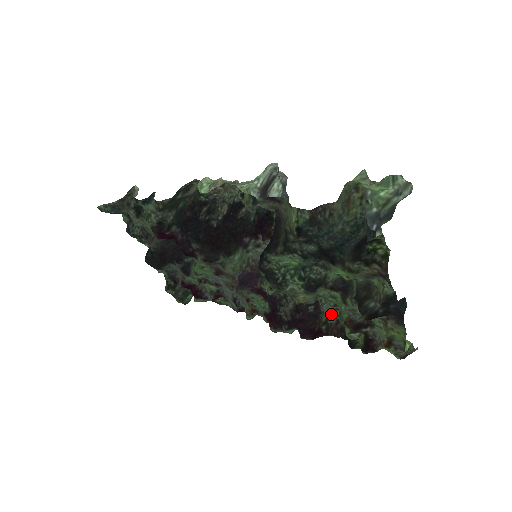
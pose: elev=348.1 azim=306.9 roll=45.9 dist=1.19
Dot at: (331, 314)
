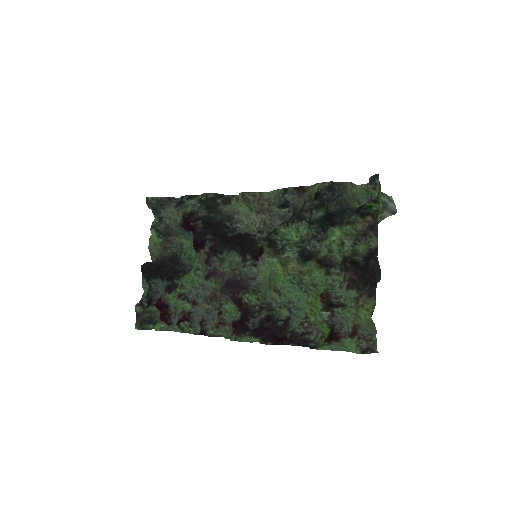
Dot at: (299, 326)
